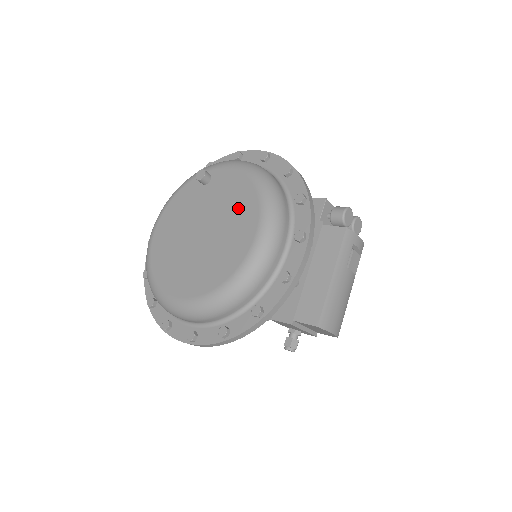
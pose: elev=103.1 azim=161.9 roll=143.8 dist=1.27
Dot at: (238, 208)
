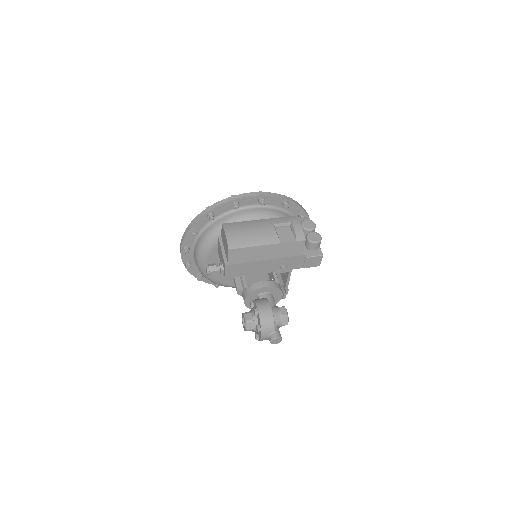
Dot at: occluded
